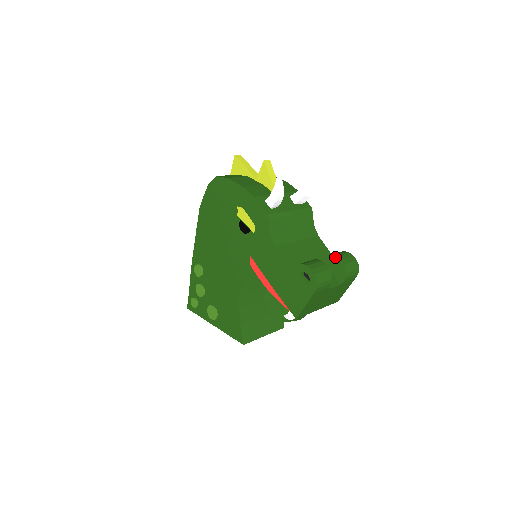
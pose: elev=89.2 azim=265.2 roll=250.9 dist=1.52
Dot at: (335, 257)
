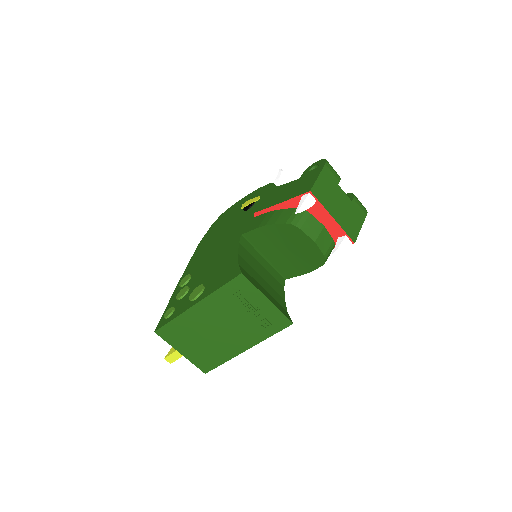
Dot at: occluded
